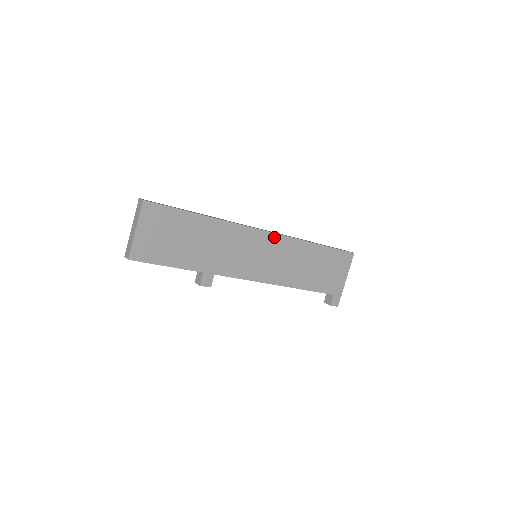
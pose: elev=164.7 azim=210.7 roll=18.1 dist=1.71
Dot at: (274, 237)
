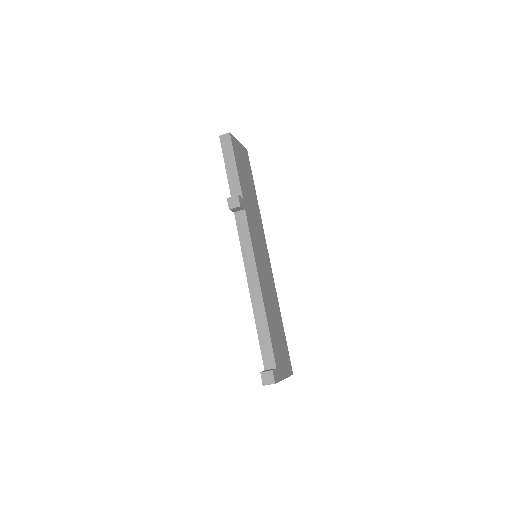
Dot at: (270, 267)
